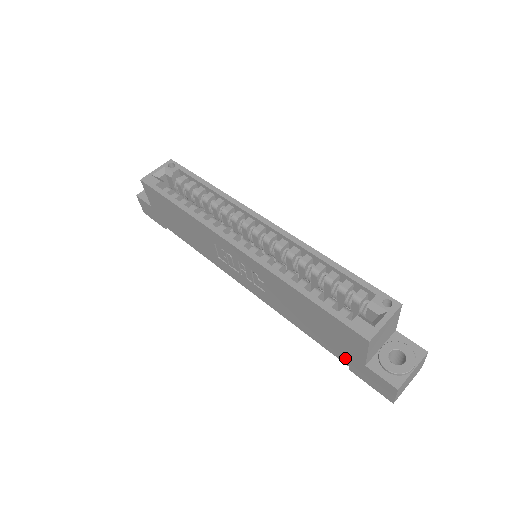
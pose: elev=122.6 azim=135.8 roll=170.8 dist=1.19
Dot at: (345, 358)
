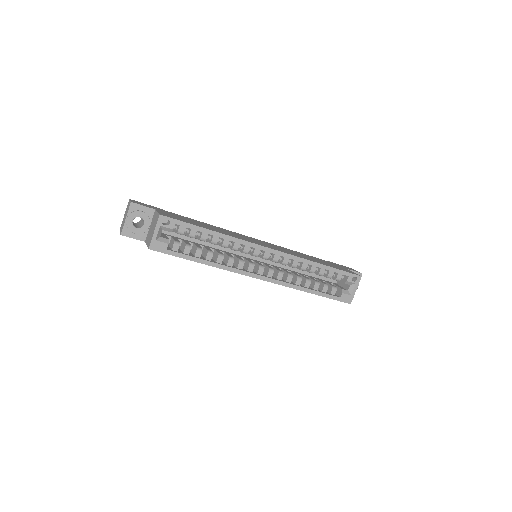
Dot at: occluded
